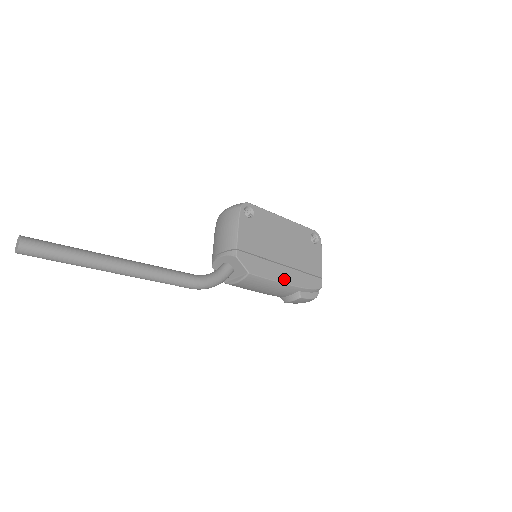
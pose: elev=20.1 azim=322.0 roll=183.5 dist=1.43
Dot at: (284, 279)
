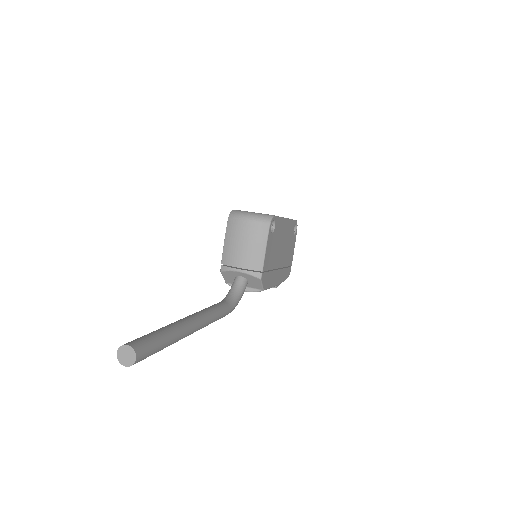
Dot at: (277, 282)
